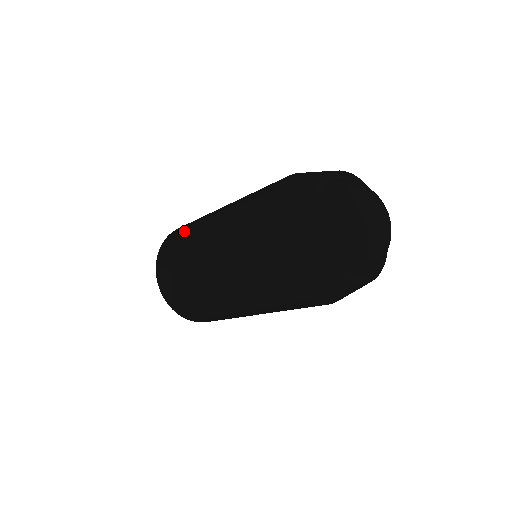
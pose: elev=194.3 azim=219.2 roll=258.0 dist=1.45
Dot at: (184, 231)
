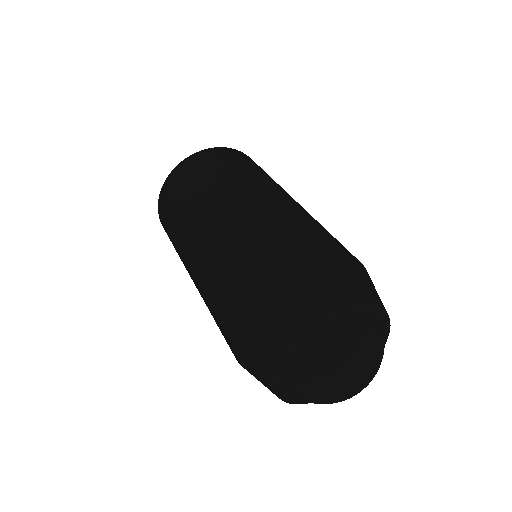
Dot at: (172, 221)
